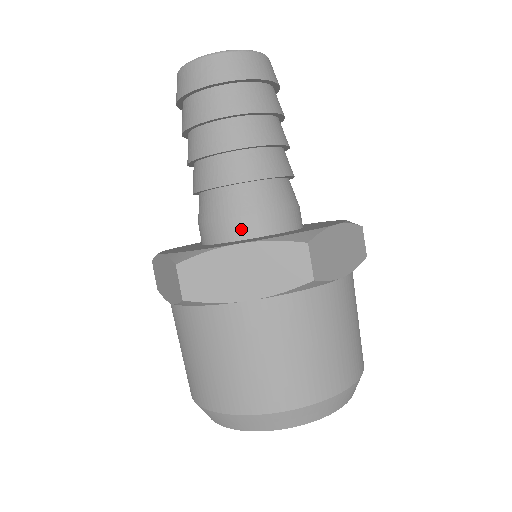
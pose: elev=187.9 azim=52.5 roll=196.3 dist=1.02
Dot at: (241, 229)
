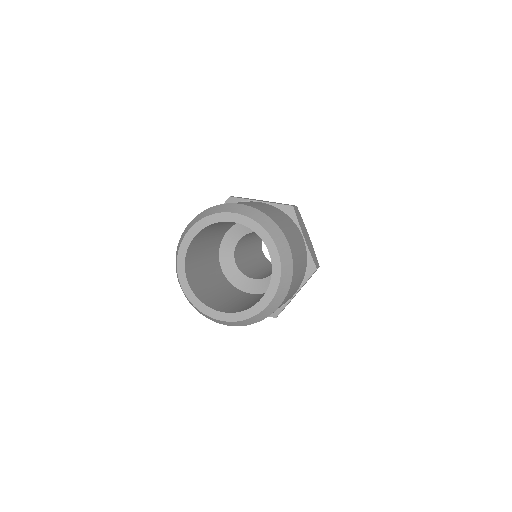
Dot at: occluded
